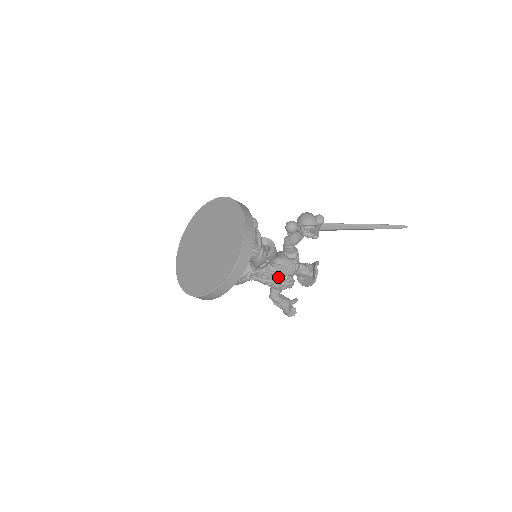
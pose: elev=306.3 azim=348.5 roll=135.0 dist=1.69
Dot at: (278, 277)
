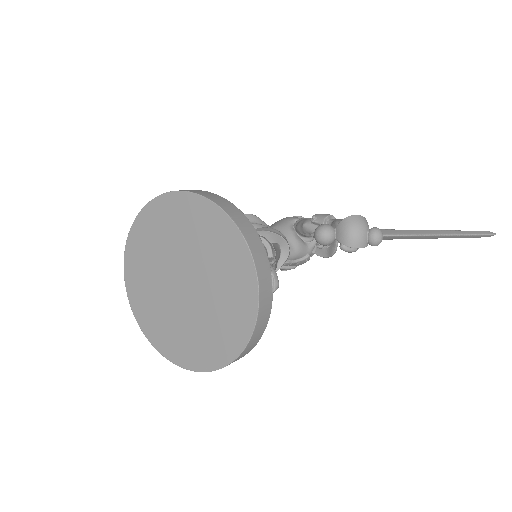
Dot at: occluded
